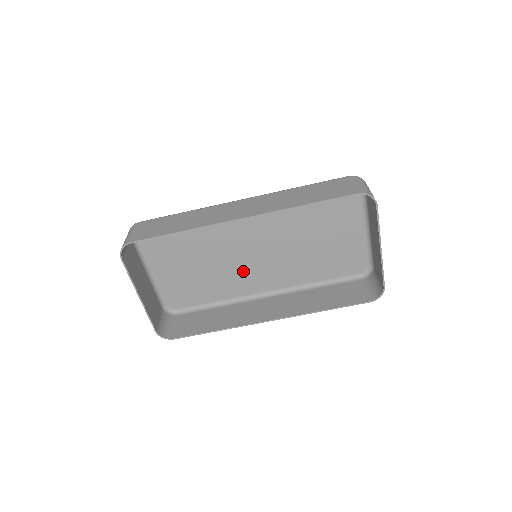
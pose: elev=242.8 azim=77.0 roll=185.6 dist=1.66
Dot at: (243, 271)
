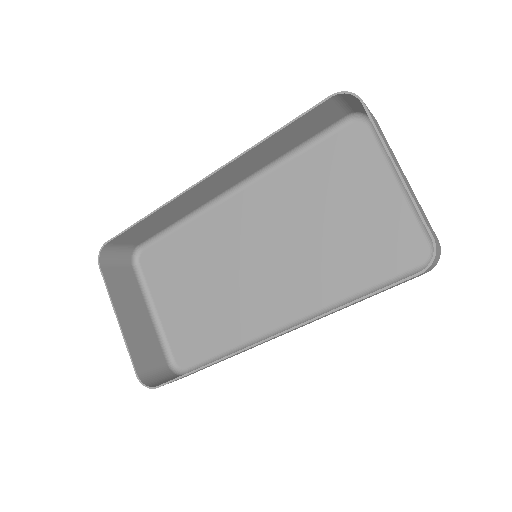
Dot at: (254, 293)
